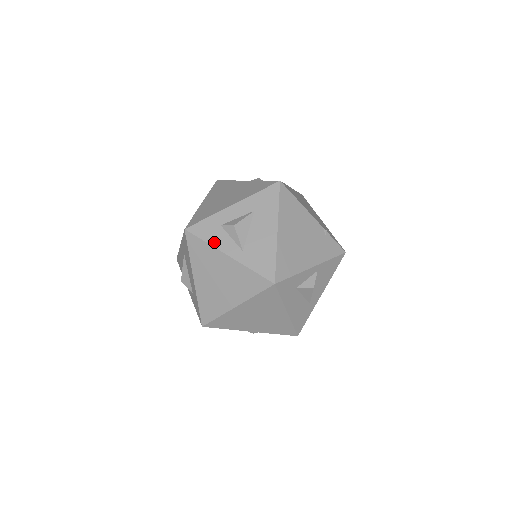
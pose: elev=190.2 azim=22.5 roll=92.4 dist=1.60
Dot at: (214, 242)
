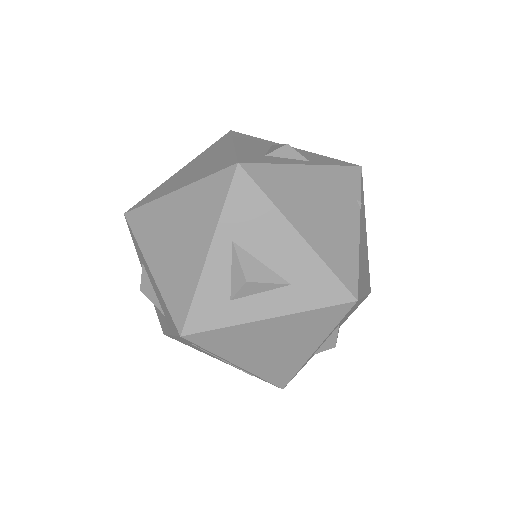
Dot at: occluded
